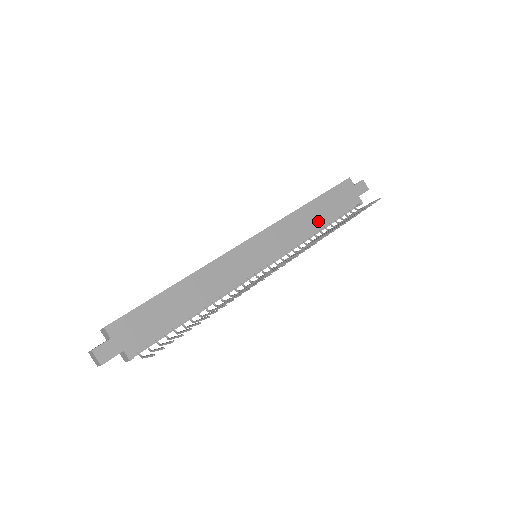
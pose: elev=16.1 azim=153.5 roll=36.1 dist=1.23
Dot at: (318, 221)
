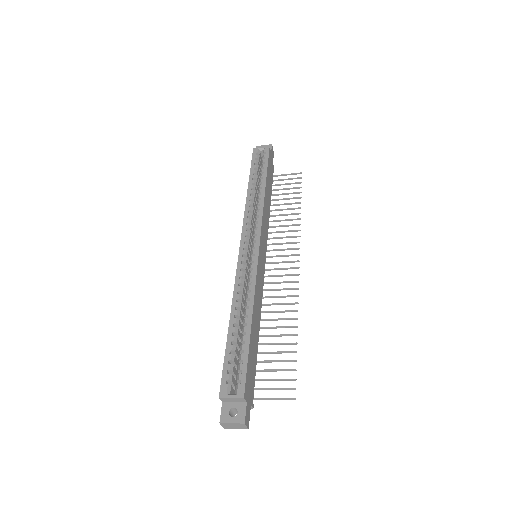
Dot at: (269, 201)
